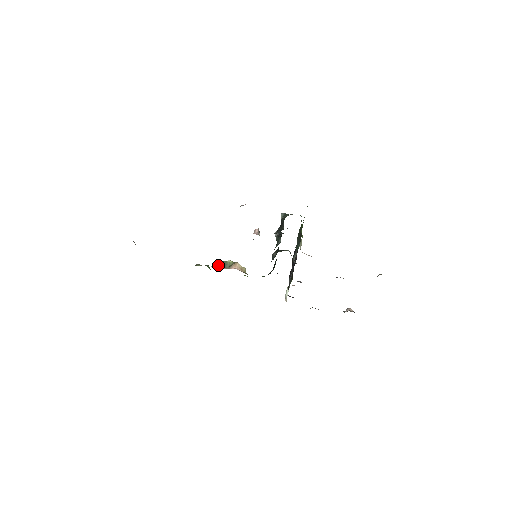
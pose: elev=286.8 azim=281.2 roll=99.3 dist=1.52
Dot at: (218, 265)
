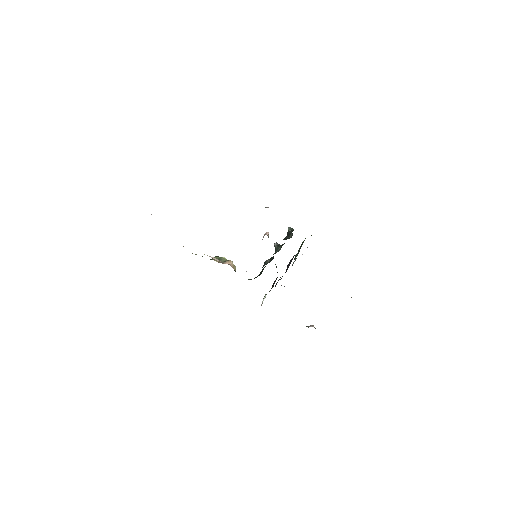
Dot at: occluded
